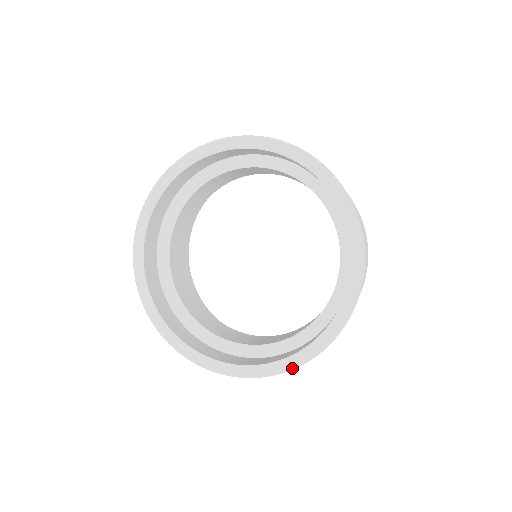
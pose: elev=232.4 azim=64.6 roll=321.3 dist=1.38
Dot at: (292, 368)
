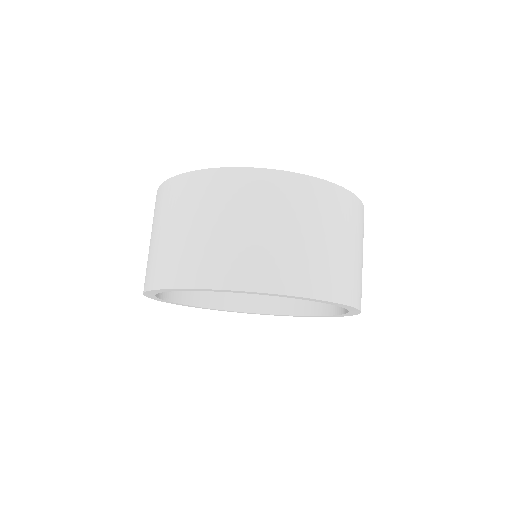
Dot at: occluded
